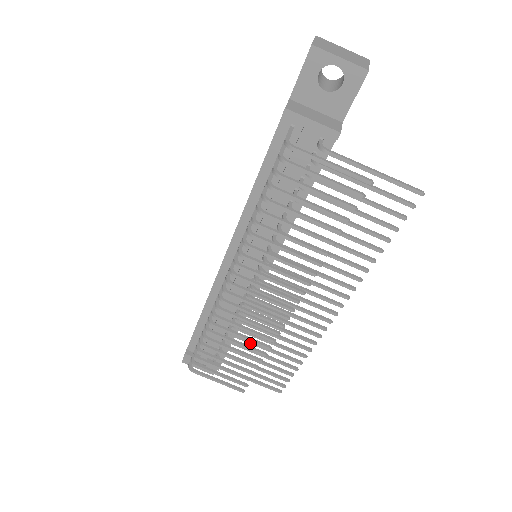
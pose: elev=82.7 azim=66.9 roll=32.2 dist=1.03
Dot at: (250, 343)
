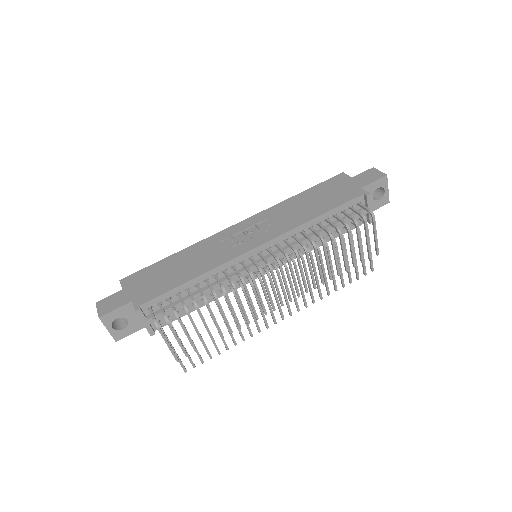
Dot at: occluded
